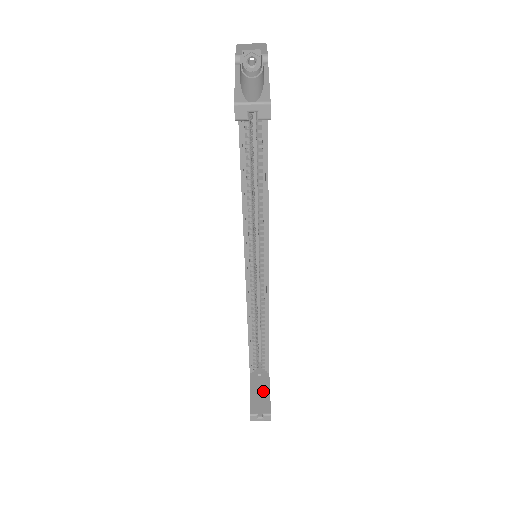
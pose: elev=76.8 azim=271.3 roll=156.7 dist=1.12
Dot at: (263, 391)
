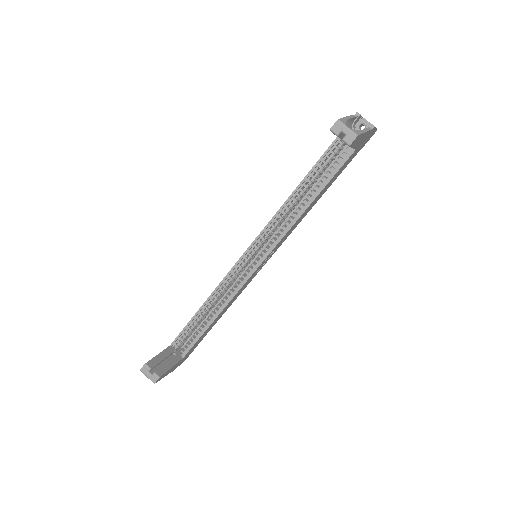
Dot at: (168, 362)
